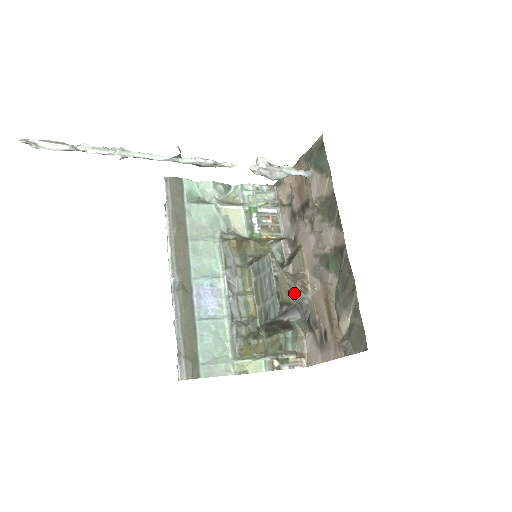
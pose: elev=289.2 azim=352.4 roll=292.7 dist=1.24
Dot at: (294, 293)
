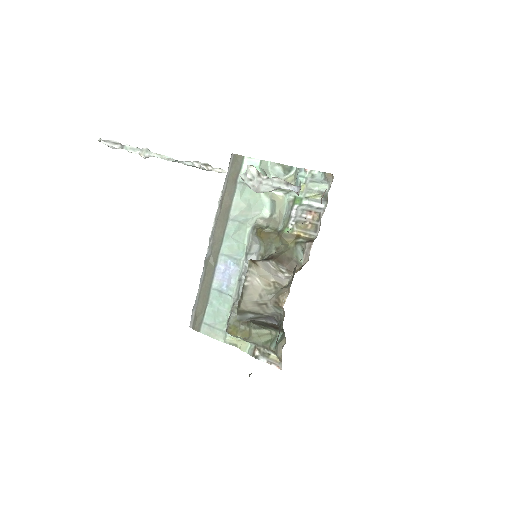
Dot at: (266, 305)
